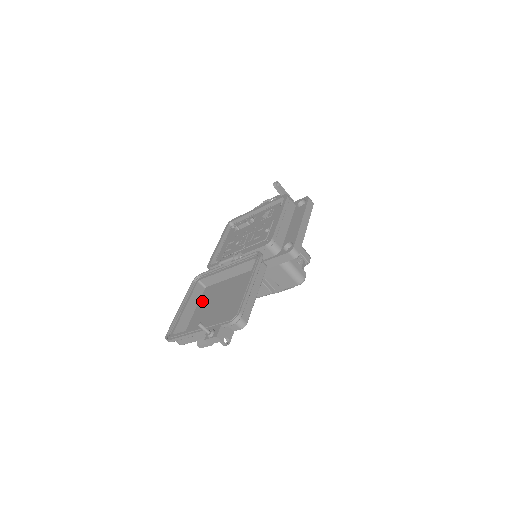
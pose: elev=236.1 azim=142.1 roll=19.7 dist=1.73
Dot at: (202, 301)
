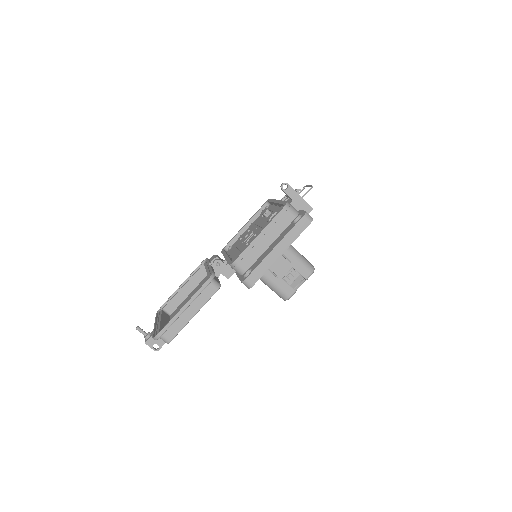
Dot at: (199, 285)
